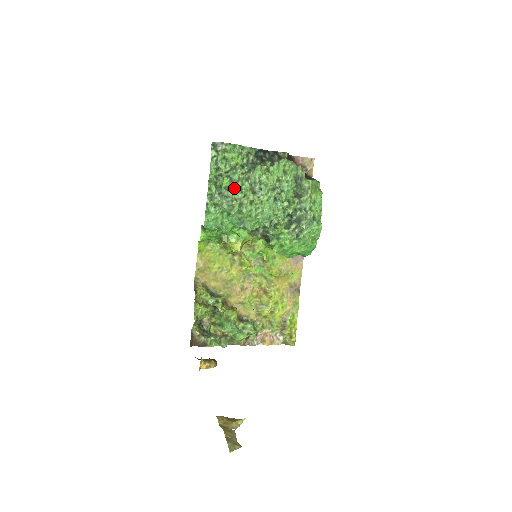
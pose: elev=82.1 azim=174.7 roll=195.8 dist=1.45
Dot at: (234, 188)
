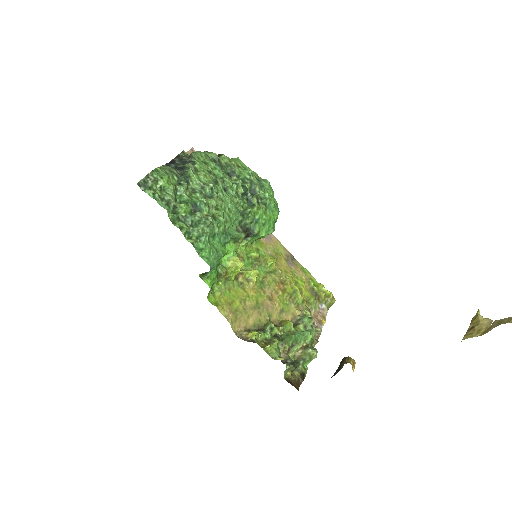
Dot at: (195, 208)
